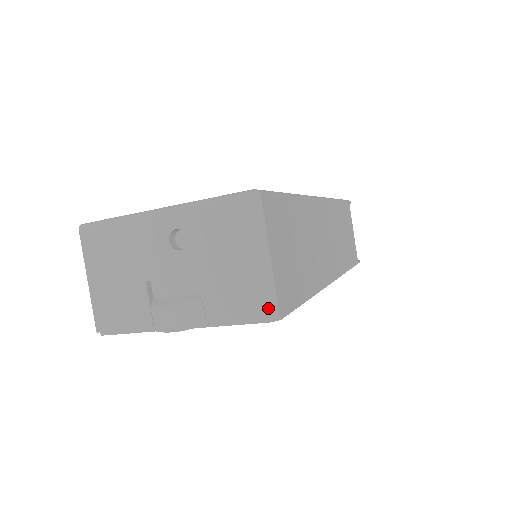
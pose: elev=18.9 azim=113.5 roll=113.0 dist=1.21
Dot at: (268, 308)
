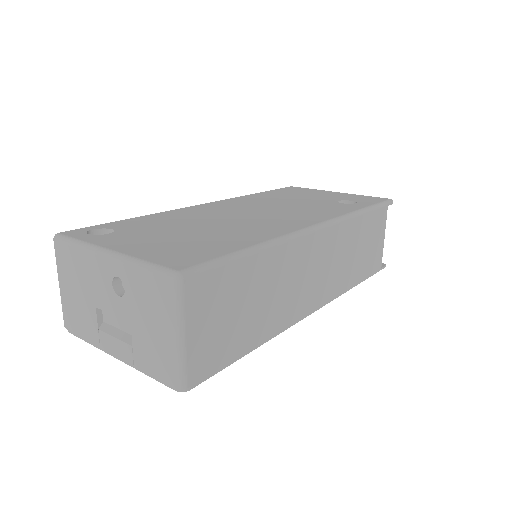
Dot at: (176, 380)
